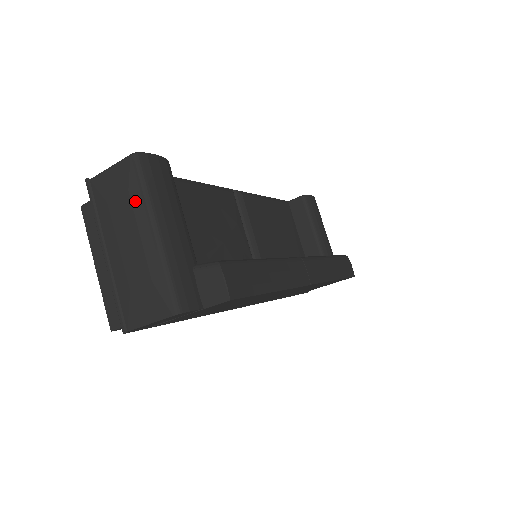
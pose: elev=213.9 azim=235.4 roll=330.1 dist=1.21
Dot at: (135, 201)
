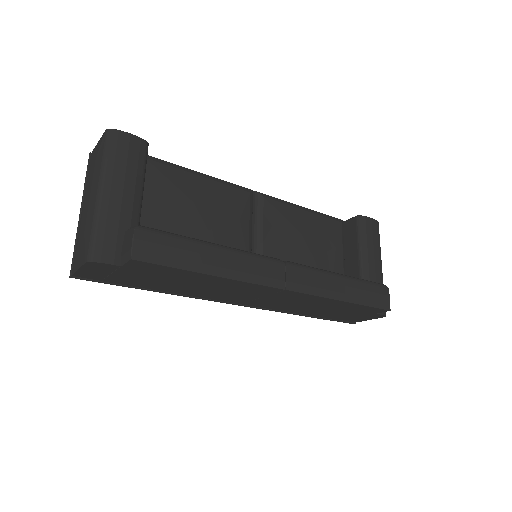
Dot at: (96, 167)
